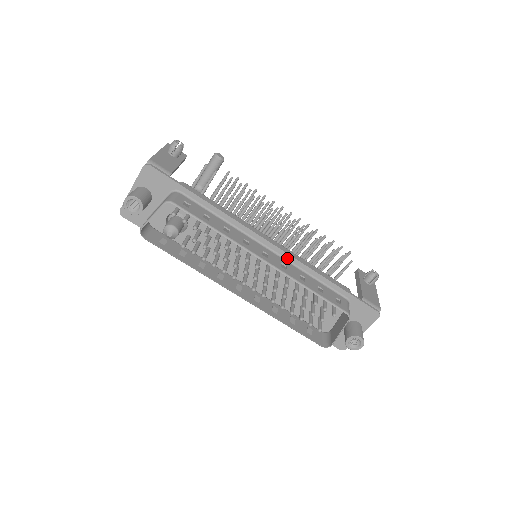
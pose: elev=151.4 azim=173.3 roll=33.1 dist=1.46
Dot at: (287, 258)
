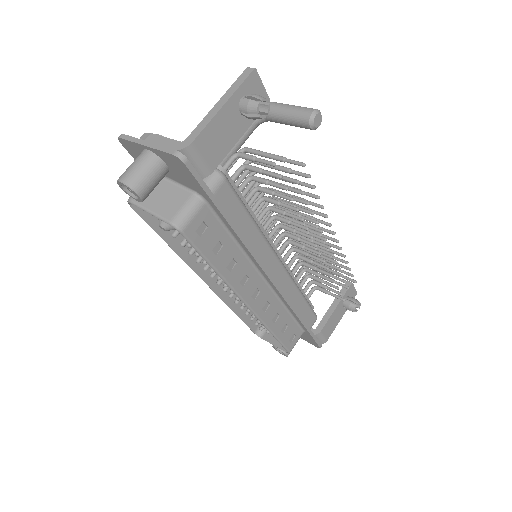
Dot at: (279, 295)
